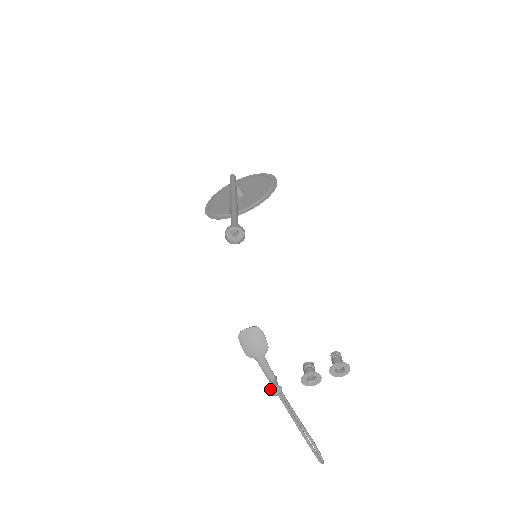
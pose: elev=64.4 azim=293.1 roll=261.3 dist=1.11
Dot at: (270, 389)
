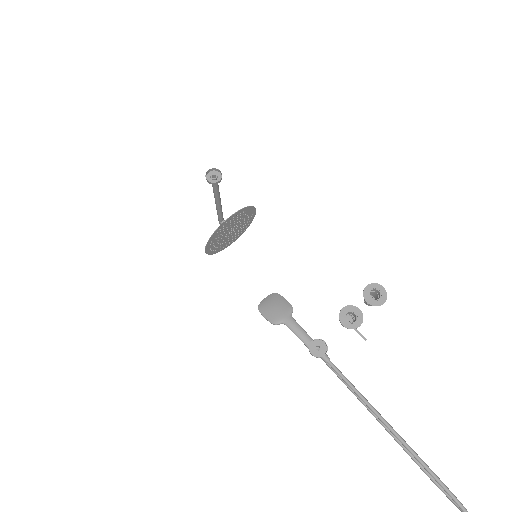
Dot at: (312, 348)
